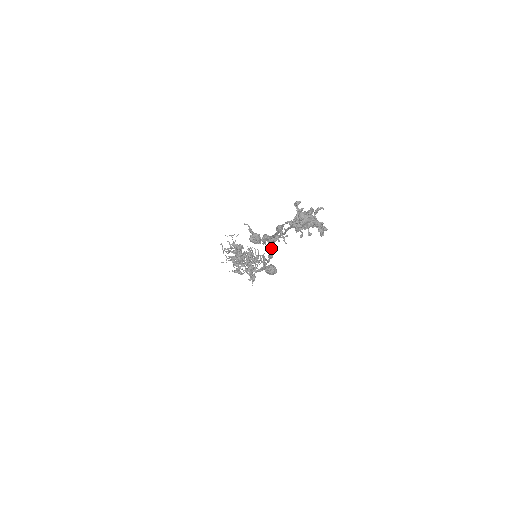
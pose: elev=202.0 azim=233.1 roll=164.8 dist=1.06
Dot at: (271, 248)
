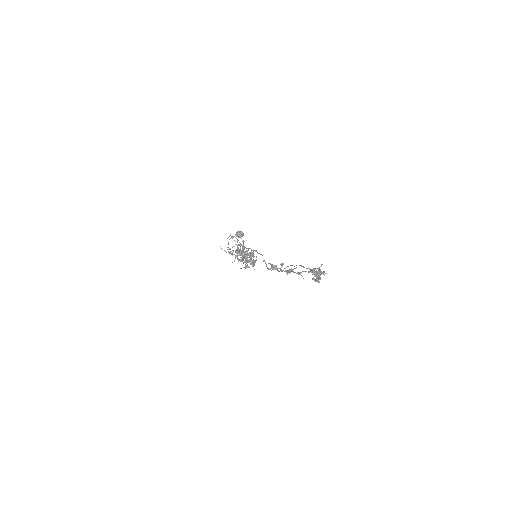
Dot at: occluded
